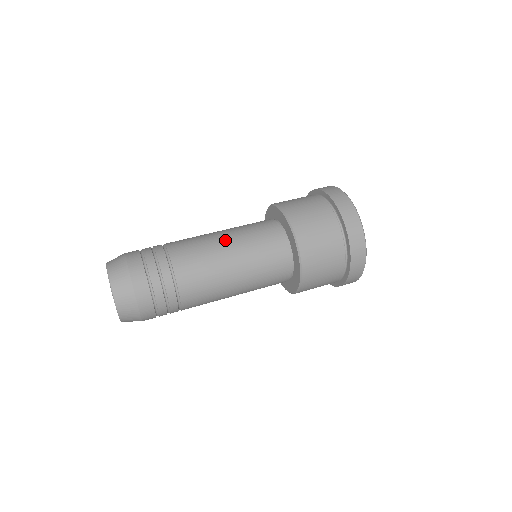
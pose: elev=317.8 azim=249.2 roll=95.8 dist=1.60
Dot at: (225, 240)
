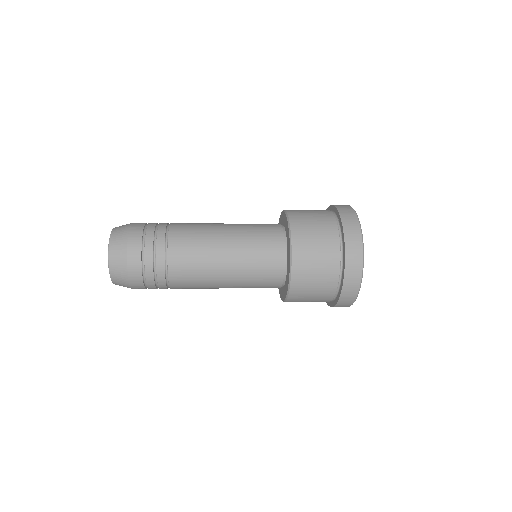
Dot at: (225, 225)
